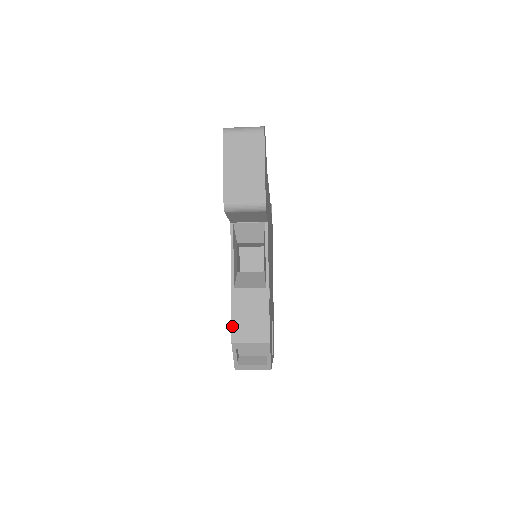
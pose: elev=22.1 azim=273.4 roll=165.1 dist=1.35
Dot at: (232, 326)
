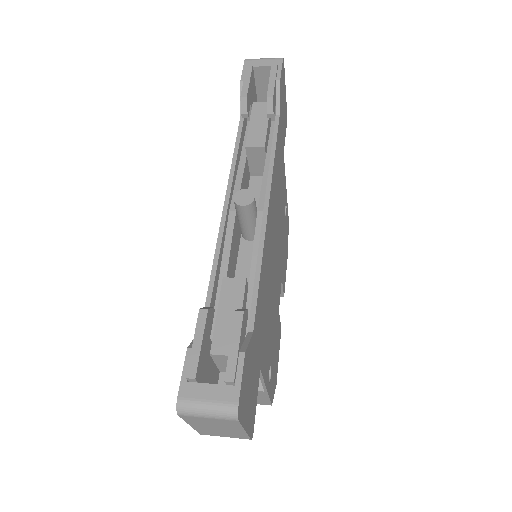
Dot at: occluded
